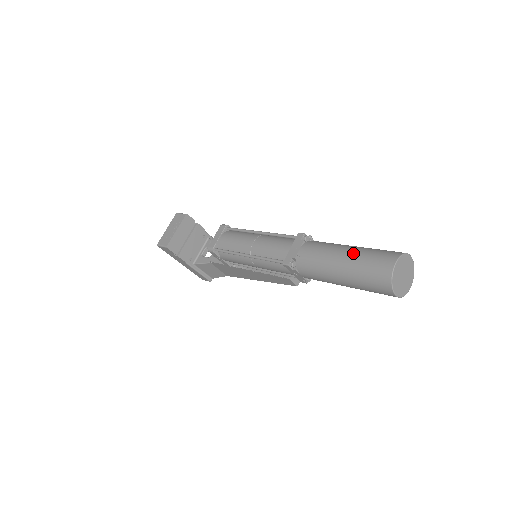
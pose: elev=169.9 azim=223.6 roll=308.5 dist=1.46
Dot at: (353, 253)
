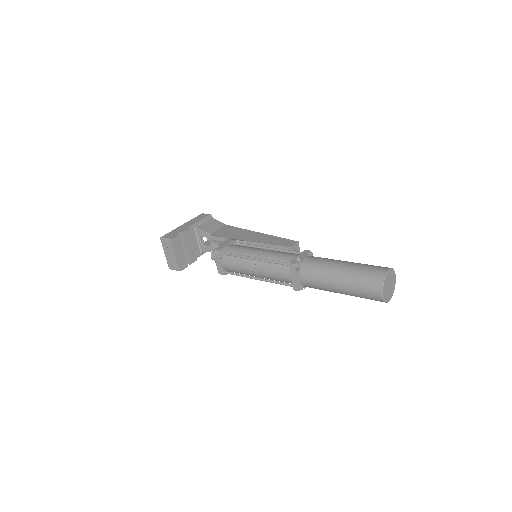
Dot at: (345, 284)
